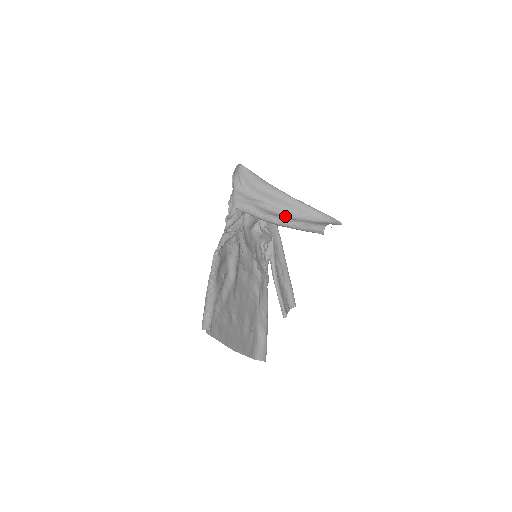
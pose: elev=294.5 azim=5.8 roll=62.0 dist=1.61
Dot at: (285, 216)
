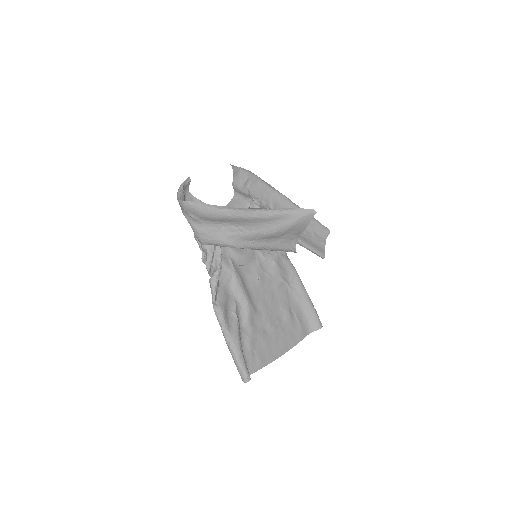
Dot at: (253, 233)
